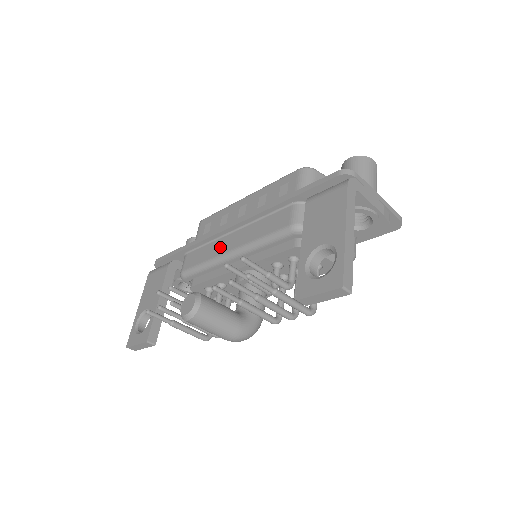
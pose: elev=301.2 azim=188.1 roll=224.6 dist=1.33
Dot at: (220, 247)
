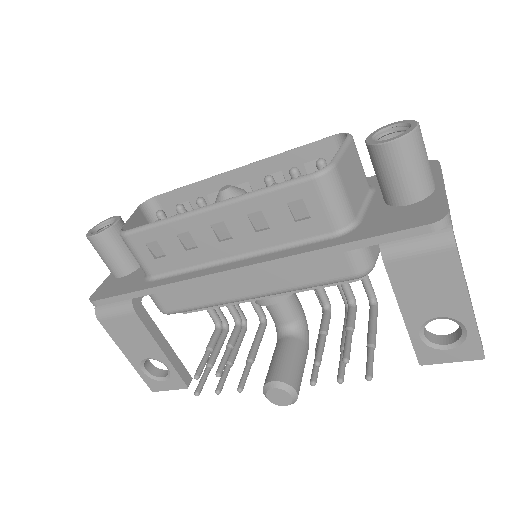
Dot at: (225, 290)
